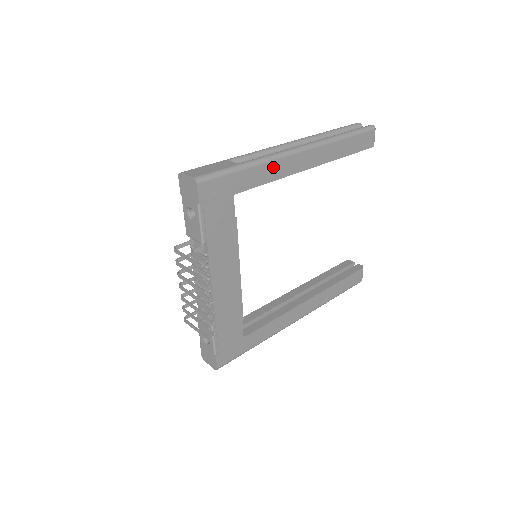
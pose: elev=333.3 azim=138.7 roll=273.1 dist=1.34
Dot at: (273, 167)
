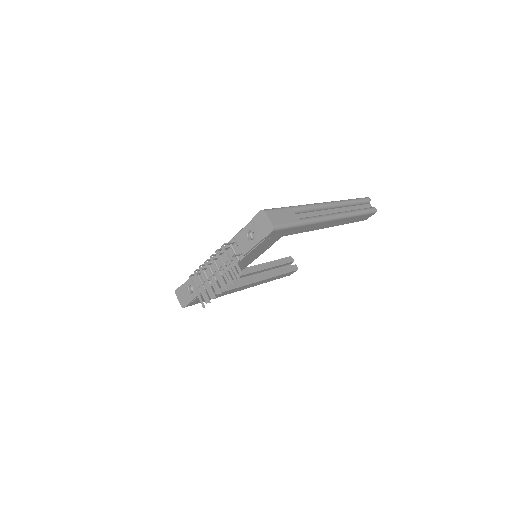
Dot at: (313, 226)
